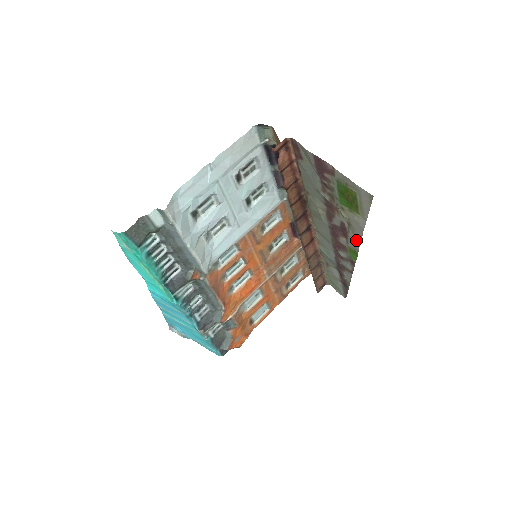
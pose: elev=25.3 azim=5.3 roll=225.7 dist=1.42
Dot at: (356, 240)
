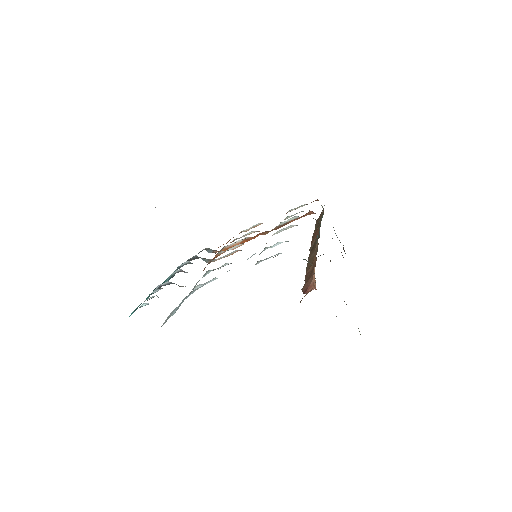
Dot at: occluded
